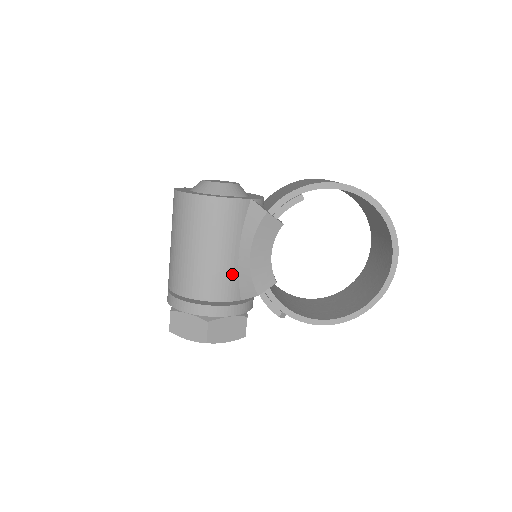
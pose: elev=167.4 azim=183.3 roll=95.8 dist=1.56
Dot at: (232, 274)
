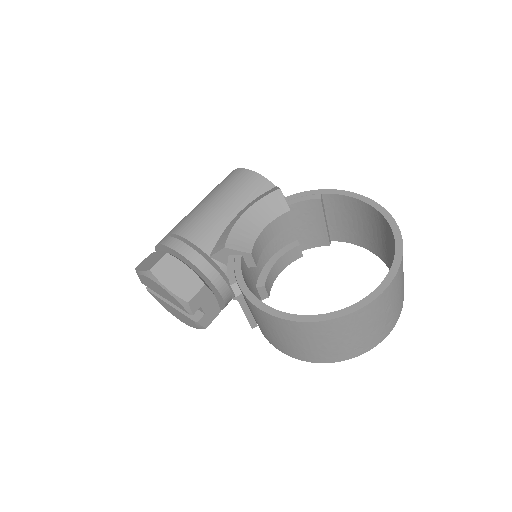
Dot at: (218, 227)
